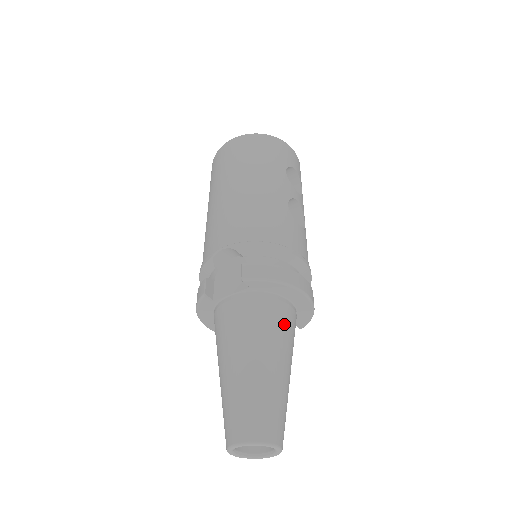
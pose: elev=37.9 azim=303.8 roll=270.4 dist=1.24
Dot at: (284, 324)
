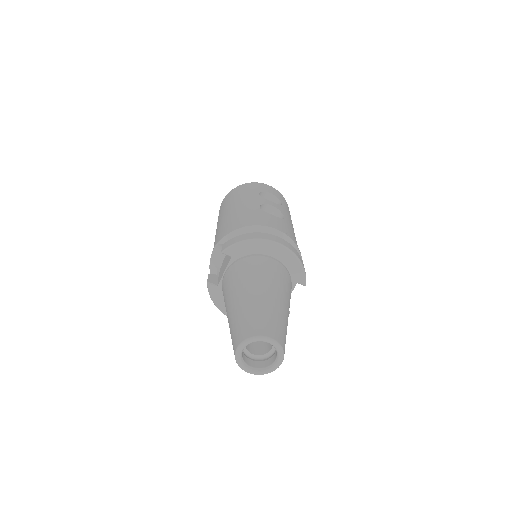
Dot at: (265, 268)
